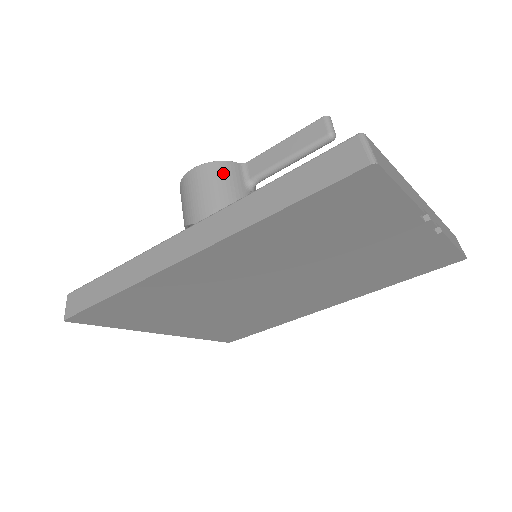
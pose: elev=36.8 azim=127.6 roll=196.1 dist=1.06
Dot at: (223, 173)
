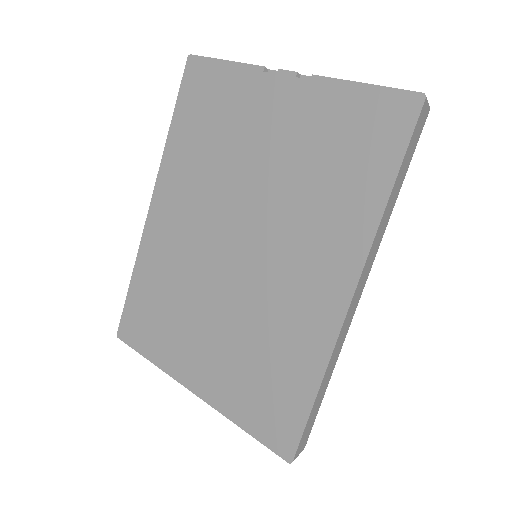
Dot at: occluded
